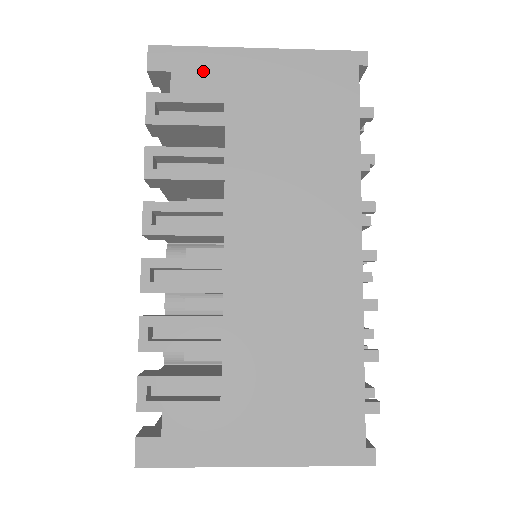
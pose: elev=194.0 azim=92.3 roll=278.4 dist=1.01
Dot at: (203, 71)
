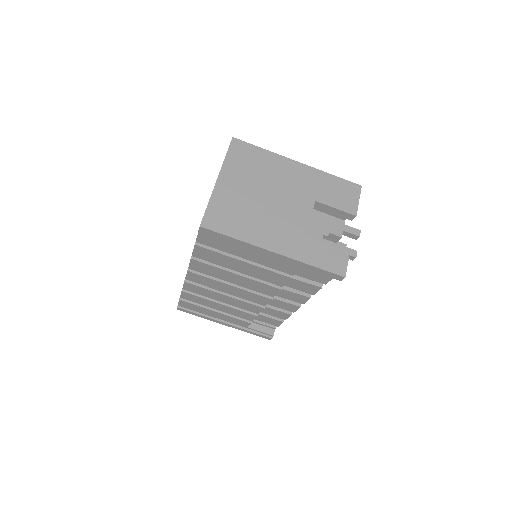
Dot at: occluded
